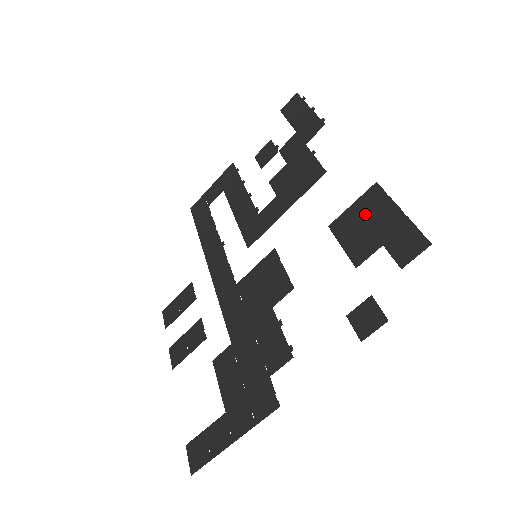
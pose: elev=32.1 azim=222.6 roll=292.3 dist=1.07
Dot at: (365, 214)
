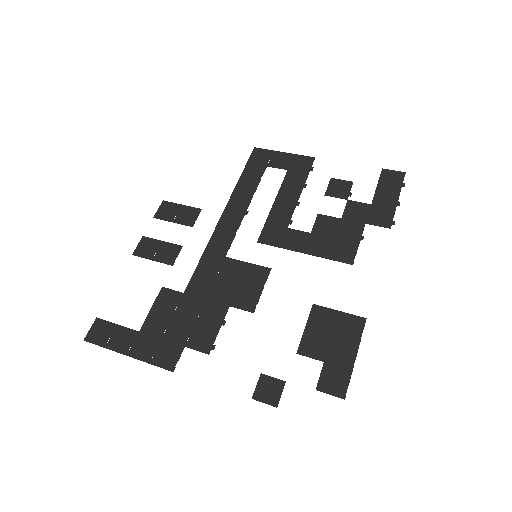
Dot at: (338, 329)
